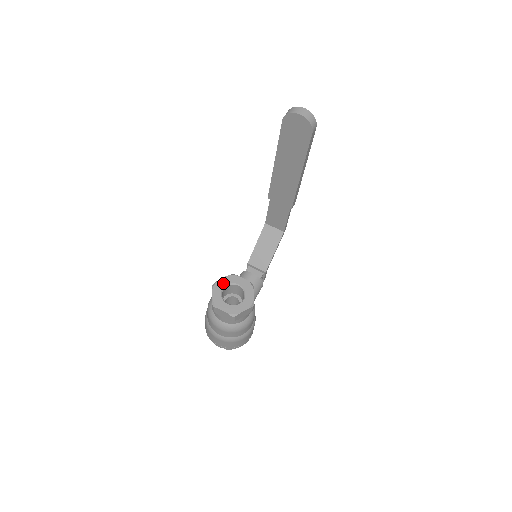
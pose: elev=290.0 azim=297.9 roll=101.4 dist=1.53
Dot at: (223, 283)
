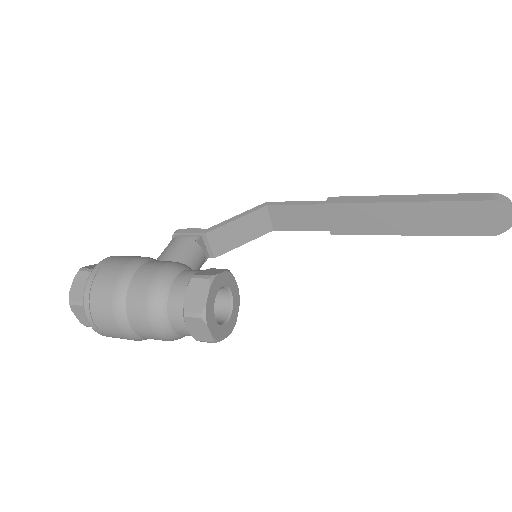
Dot at: (221, 282)
